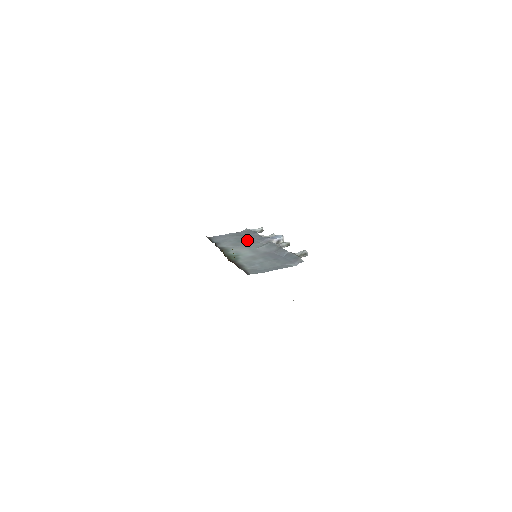
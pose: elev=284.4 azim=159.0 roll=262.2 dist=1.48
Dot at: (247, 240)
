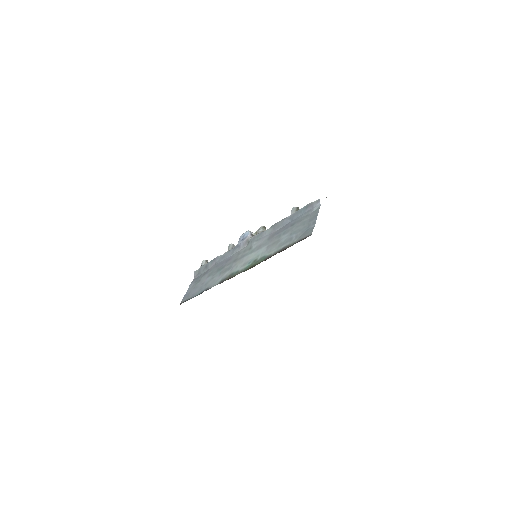
Dot at: (224, 263)
